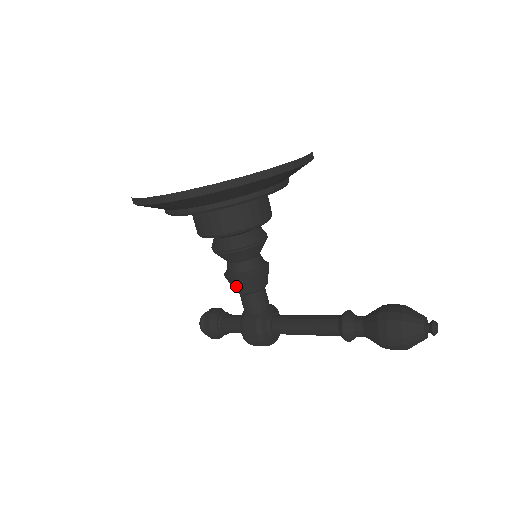
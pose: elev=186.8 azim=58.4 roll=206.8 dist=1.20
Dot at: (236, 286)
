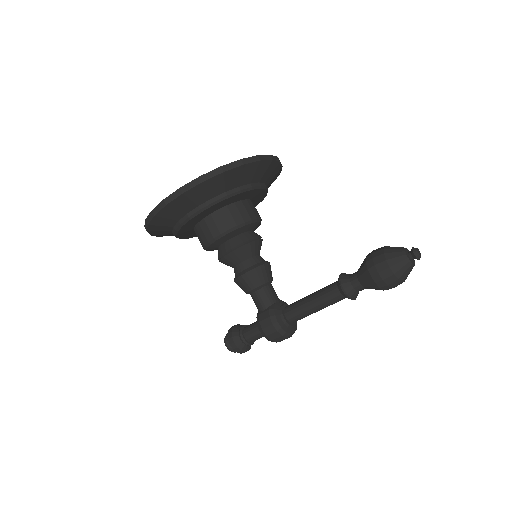
Dot at: (244, 284)
